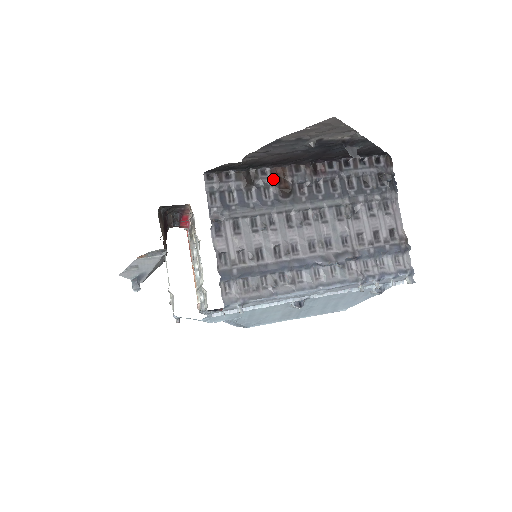
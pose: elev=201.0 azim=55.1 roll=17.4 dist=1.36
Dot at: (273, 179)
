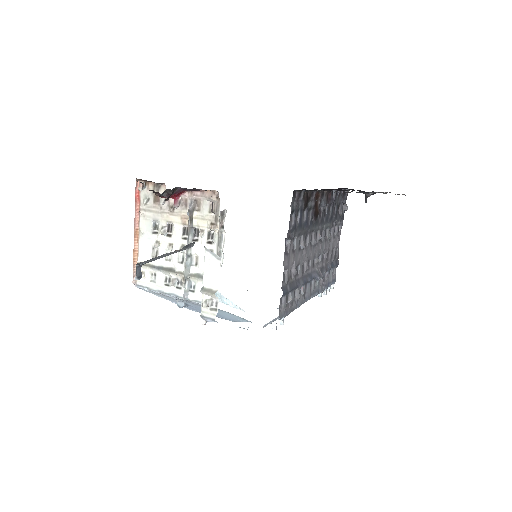
Dot at: (315, 202)
